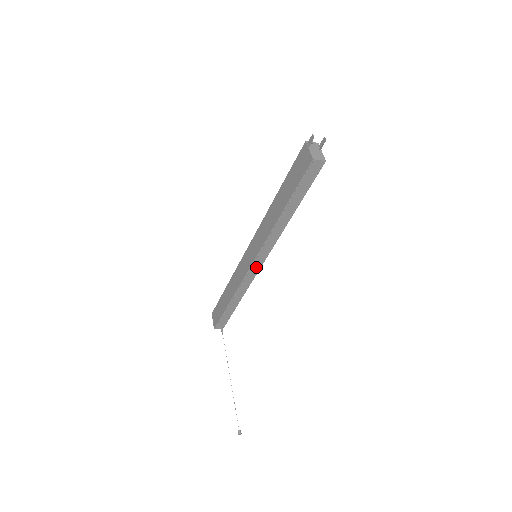
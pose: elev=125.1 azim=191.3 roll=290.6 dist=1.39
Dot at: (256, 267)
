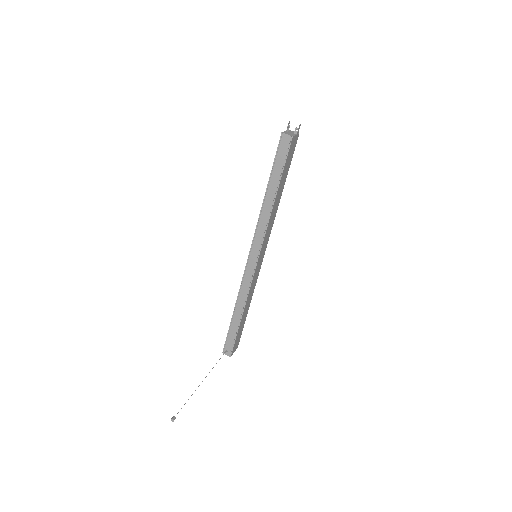
Dot at: (252, 264)
